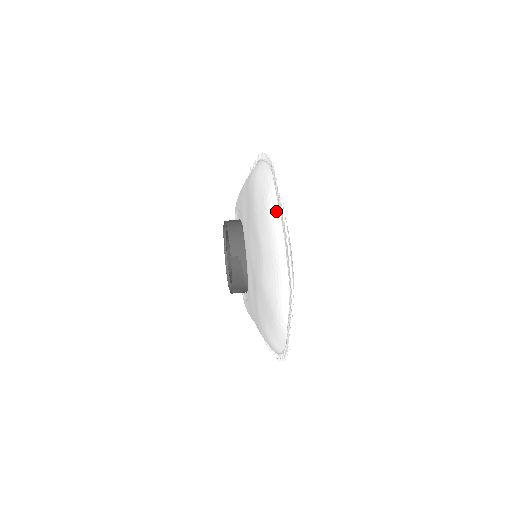
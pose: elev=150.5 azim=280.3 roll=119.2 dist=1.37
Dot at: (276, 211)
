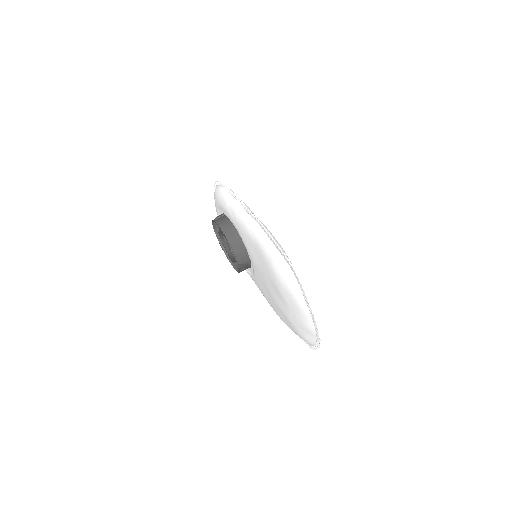
Dot at: (306, 308)
